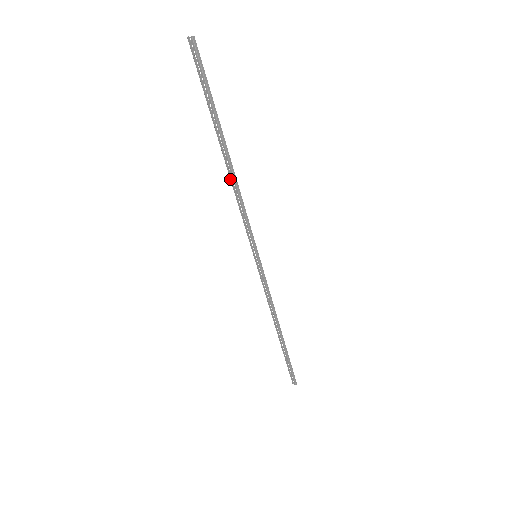
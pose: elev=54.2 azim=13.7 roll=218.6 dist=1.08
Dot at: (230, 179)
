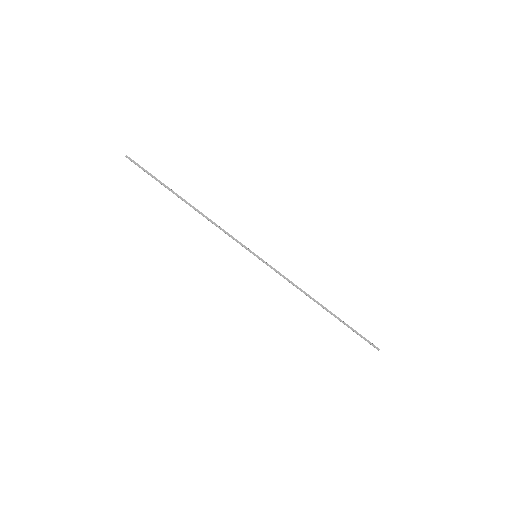
Dot at: (202, 215)
